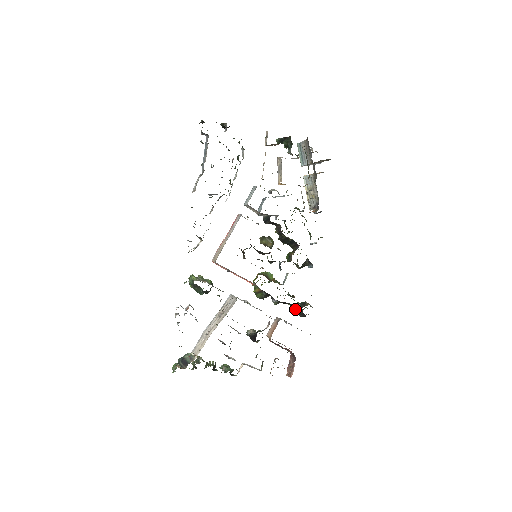
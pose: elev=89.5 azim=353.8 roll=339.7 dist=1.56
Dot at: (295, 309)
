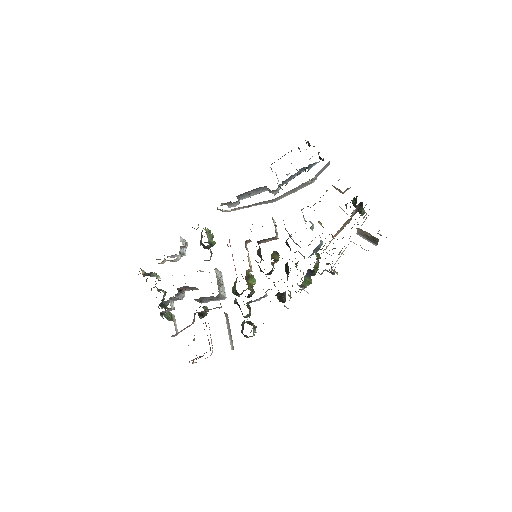
Dot at: (243, 321)
